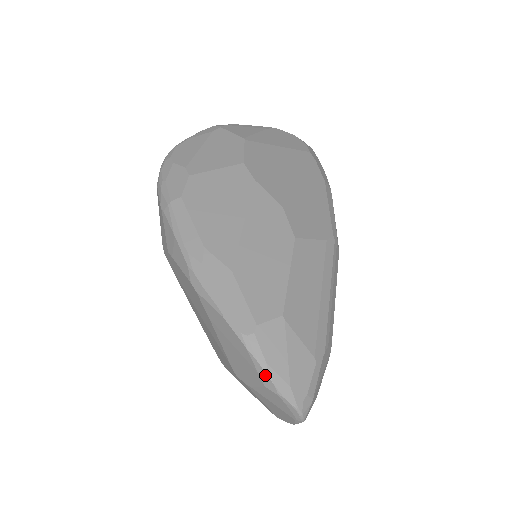
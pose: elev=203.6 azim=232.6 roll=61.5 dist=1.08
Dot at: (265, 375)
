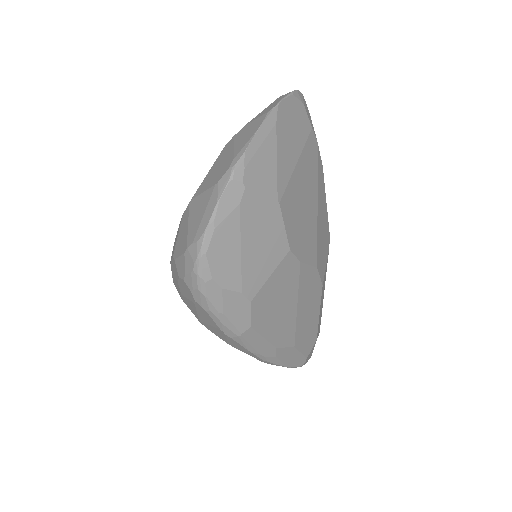
Dot at: occluded
